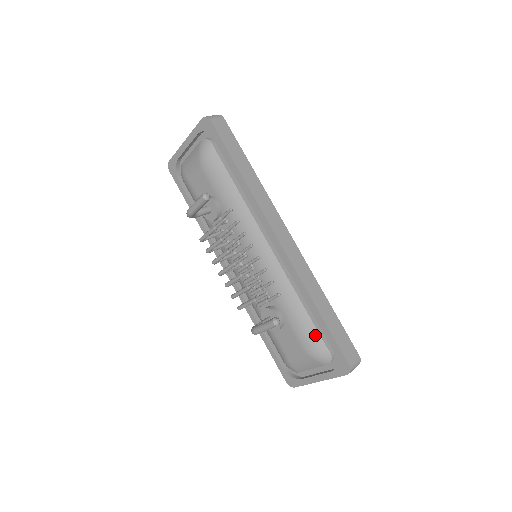
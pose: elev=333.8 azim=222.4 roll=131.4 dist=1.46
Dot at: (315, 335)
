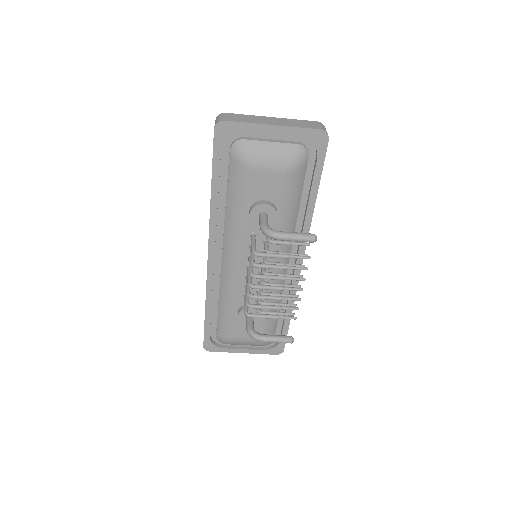
Dot at: (274, 330)
